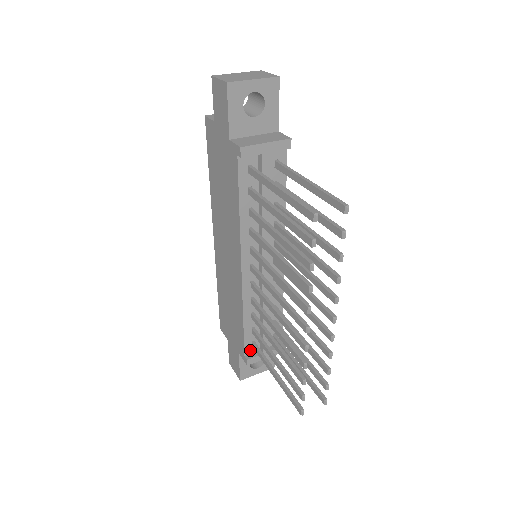
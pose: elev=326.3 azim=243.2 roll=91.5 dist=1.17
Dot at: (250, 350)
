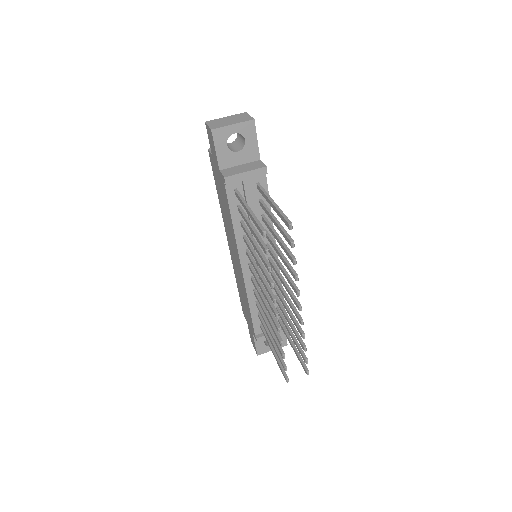
Dot at: (259, 331)
